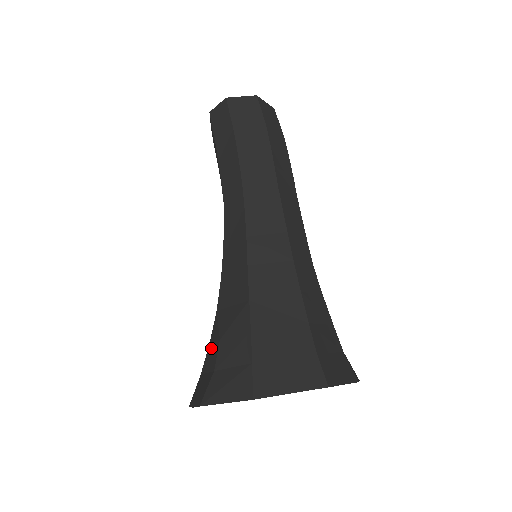
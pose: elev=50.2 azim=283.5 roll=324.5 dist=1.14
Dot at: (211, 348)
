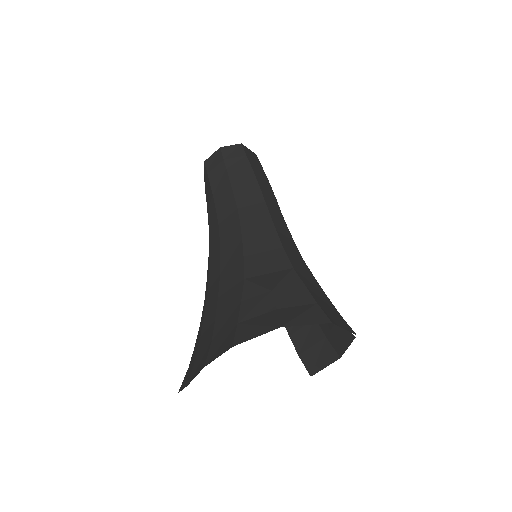
Dot at: (252, 301)
